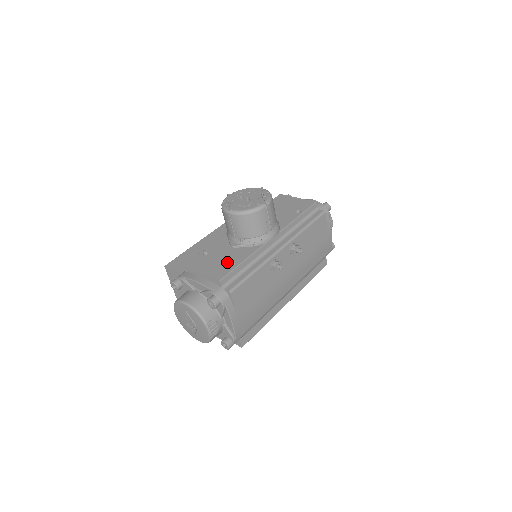
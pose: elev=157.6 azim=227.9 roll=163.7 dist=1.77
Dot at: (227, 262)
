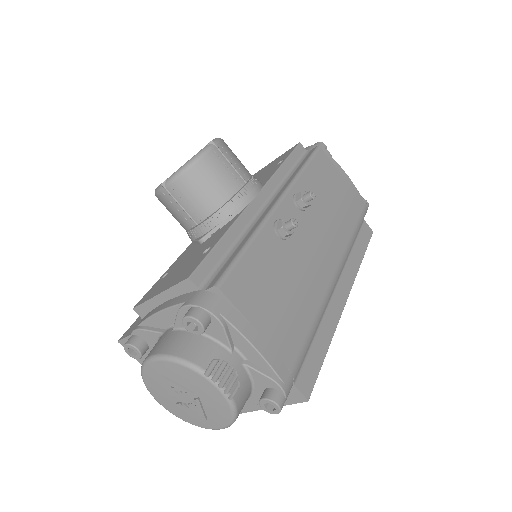
Dot at: (196, 256)
